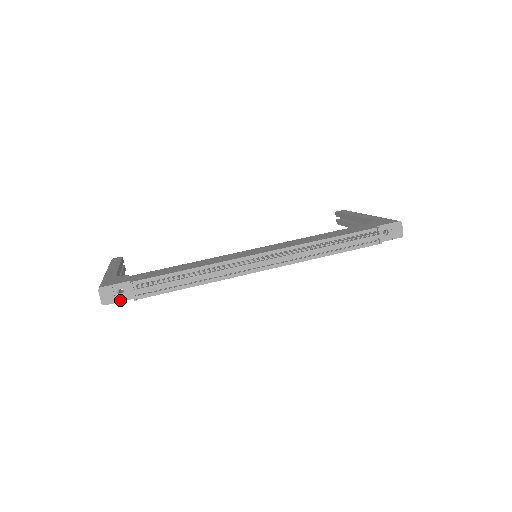
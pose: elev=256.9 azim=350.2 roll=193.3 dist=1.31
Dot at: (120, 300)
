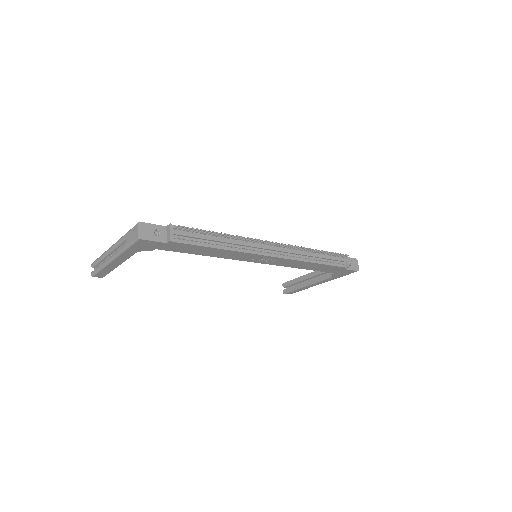
Dot at: (154, 240)
